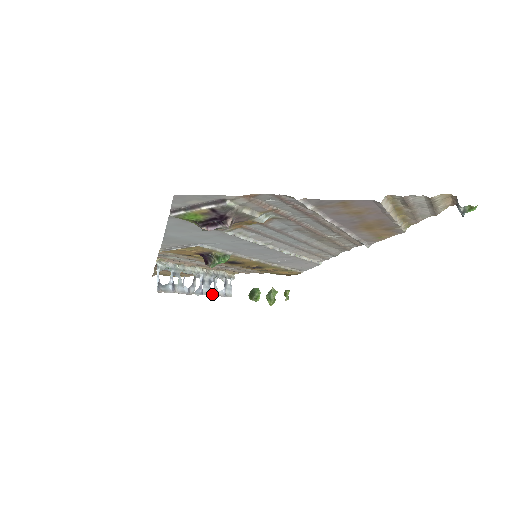
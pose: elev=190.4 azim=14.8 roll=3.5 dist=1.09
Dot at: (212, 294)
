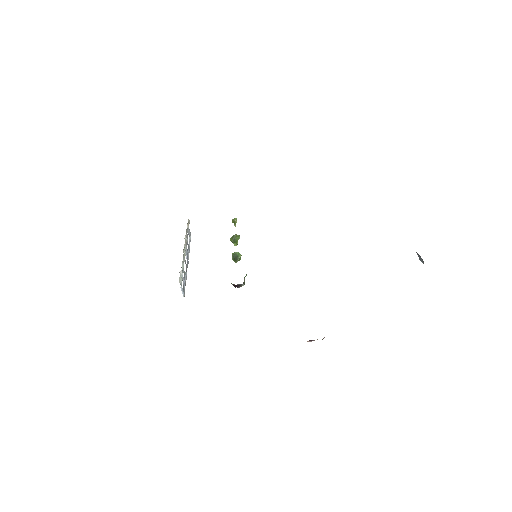
Dot at: occluded
